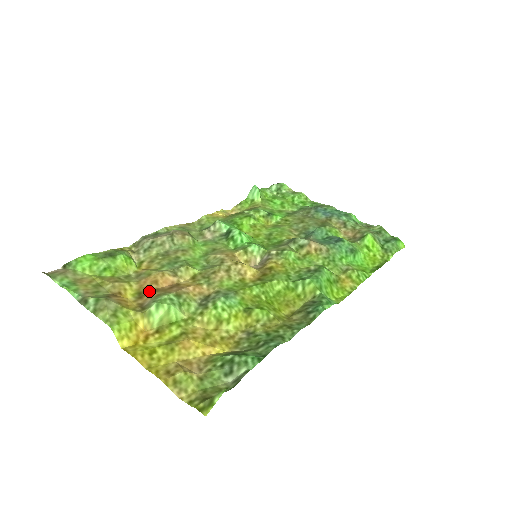
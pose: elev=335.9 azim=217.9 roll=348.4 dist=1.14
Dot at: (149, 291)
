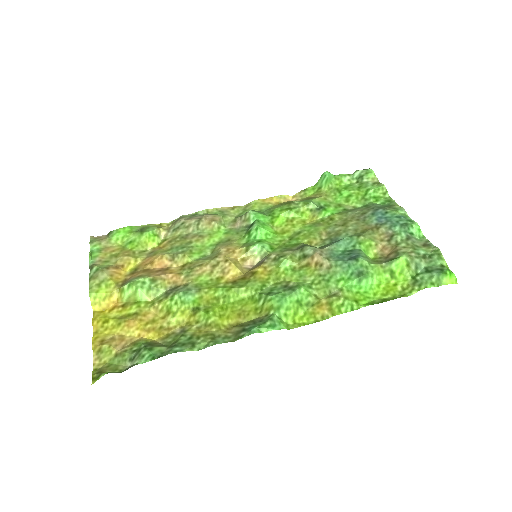
Dot at: (142, 270)
